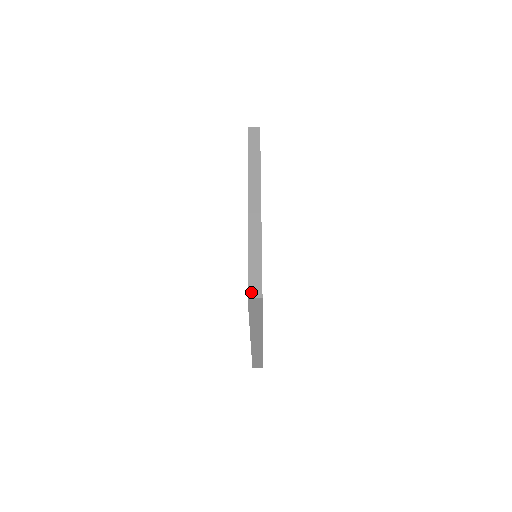
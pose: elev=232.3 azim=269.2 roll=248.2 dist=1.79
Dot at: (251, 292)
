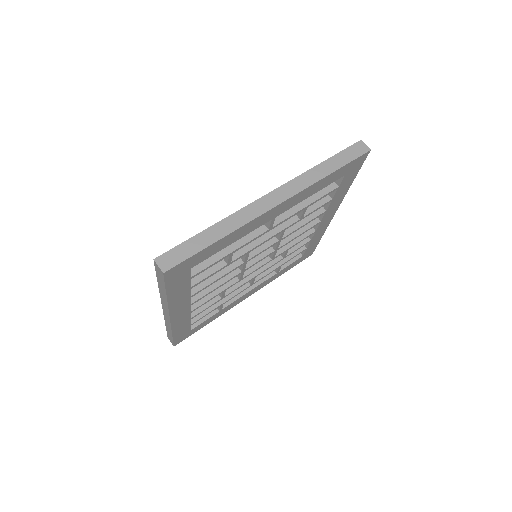
Dot at: (163, 258)
